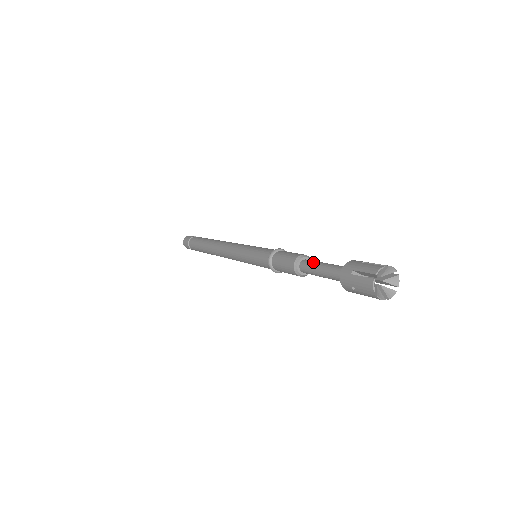
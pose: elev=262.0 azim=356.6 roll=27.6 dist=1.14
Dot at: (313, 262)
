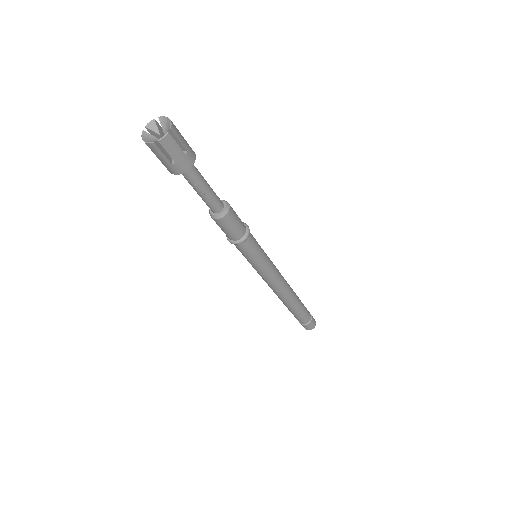
Dot at: occluded
